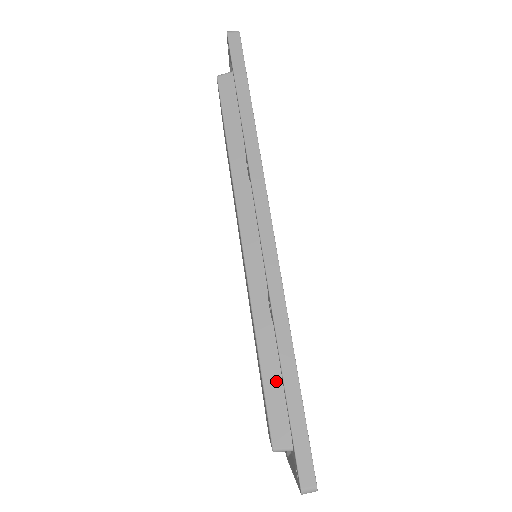
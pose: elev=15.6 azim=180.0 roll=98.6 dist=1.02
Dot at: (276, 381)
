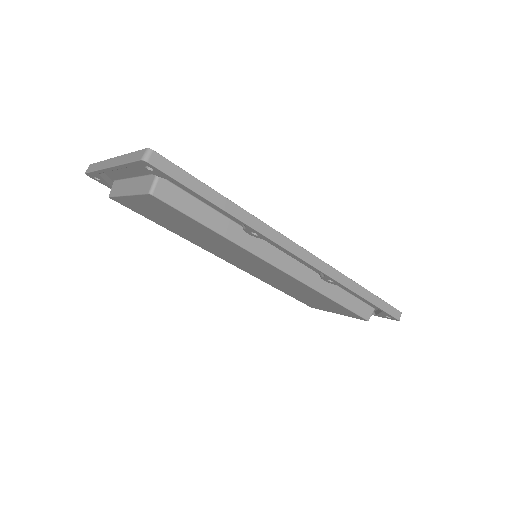
Dot at: (350, 300)
